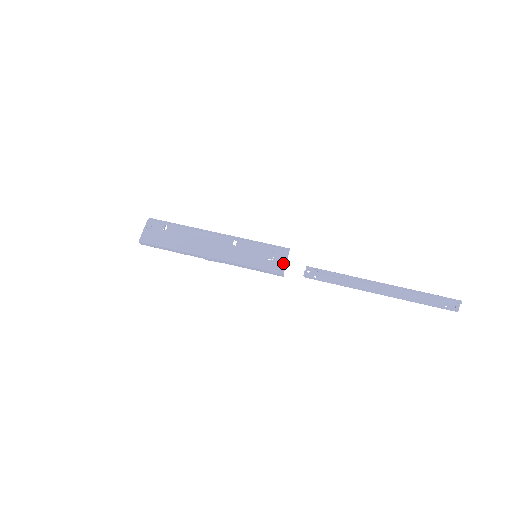
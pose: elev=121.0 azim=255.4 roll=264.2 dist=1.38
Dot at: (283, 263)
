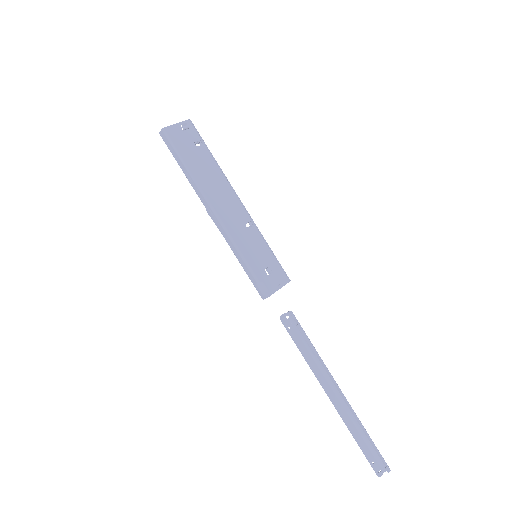
Dot at: (275, 287)
